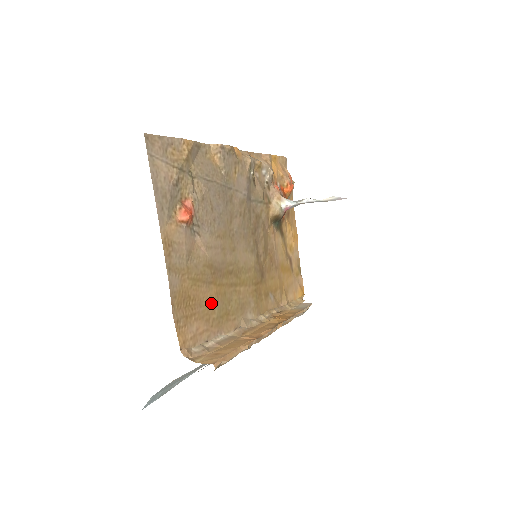
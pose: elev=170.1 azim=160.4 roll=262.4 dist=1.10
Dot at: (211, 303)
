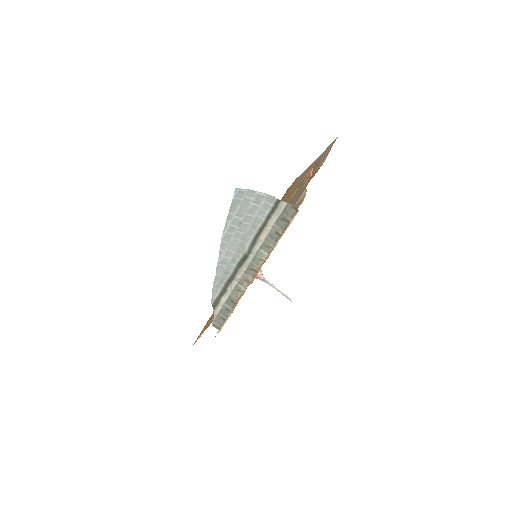
Dot at: occluded
